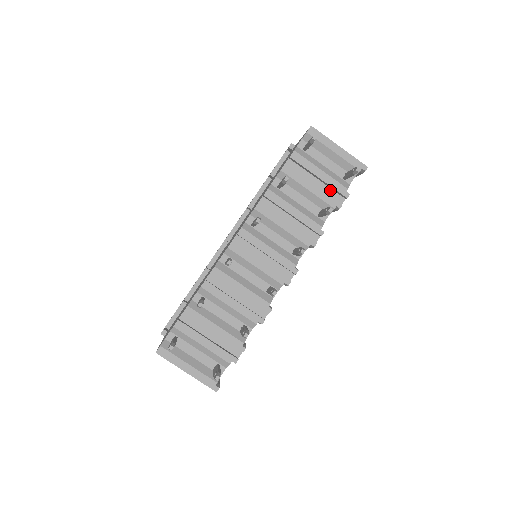
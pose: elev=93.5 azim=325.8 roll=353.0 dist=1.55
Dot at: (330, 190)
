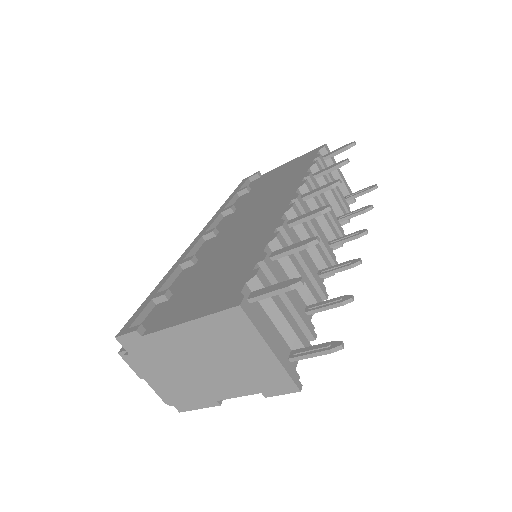
Dot at: occluded
